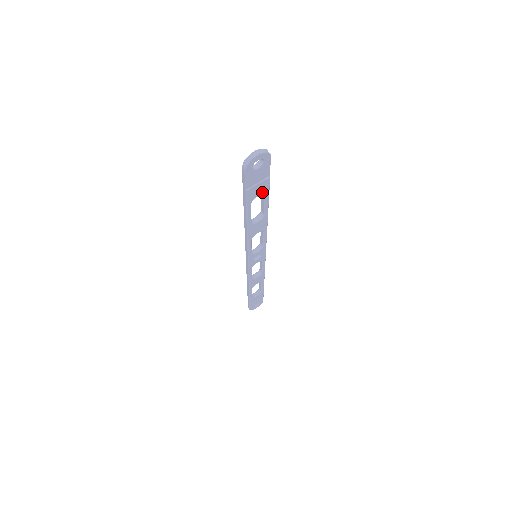
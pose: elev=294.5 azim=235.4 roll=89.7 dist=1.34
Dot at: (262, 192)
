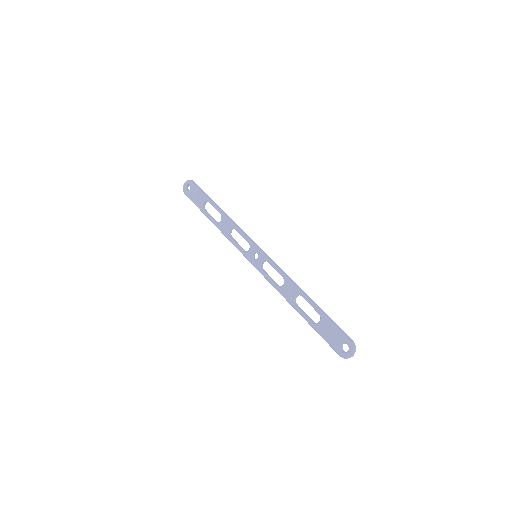
Dot at: (324, 320)
